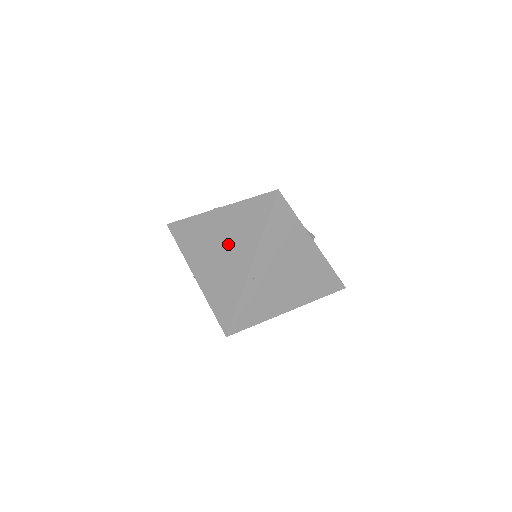
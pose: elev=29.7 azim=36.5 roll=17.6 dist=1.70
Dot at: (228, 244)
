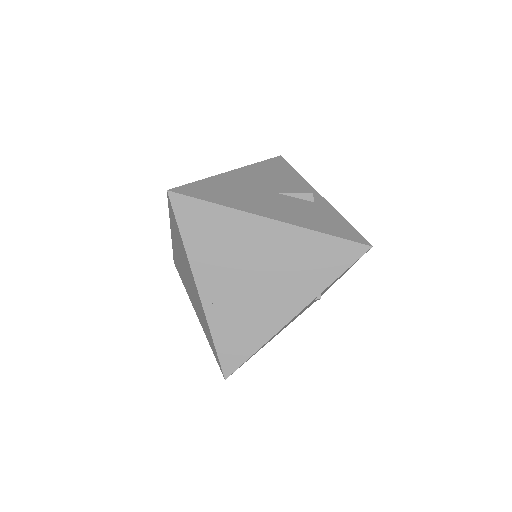
Dot at: (186, 271)
